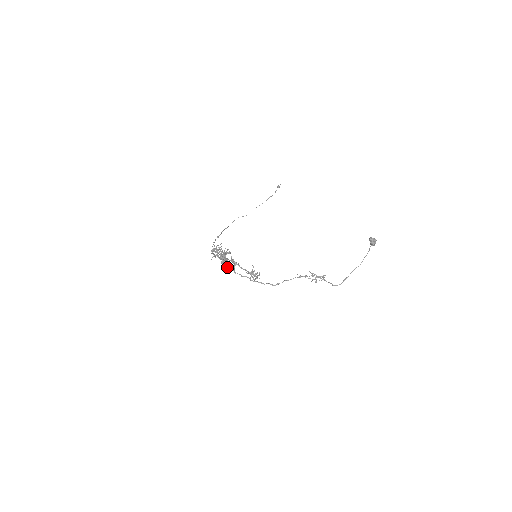
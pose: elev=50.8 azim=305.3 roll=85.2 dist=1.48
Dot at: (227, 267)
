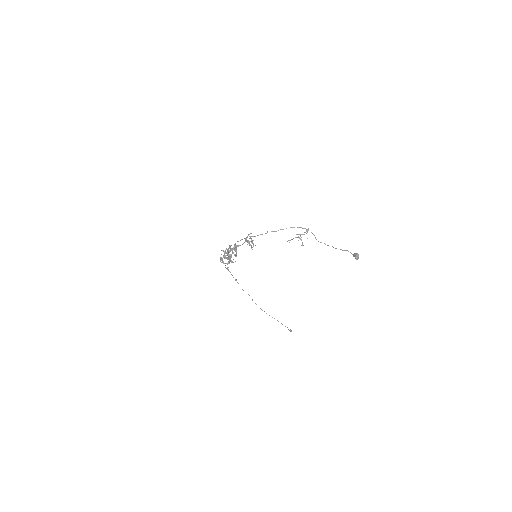
Dot at: (230, 248)
